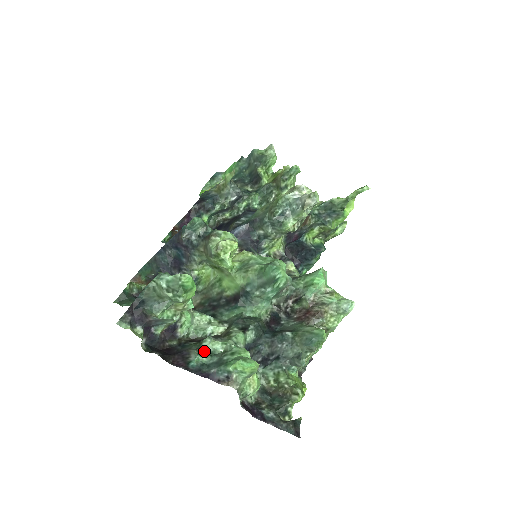
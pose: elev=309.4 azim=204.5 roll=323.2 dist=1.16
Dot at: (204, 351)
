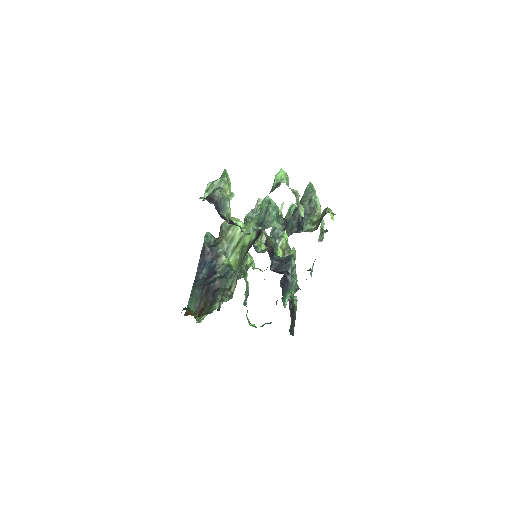
Dot at: occluded
